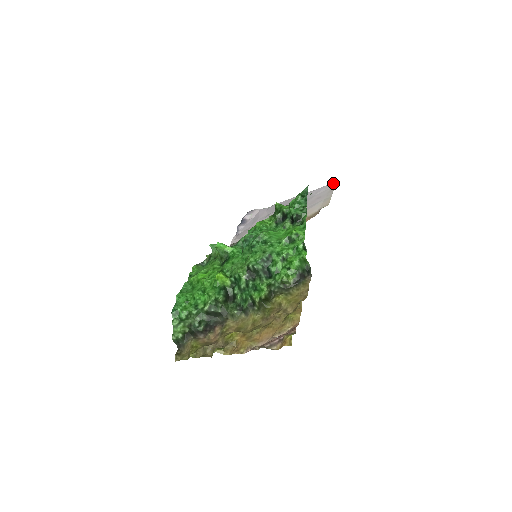
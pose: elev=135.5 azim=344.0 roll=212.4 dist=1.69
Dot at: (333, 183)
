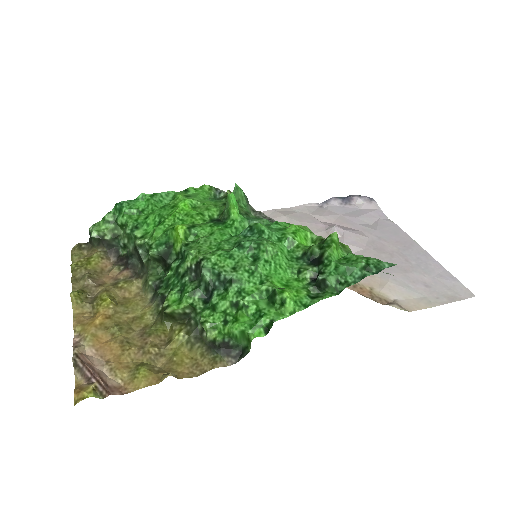
Dot at: (471, 292)
